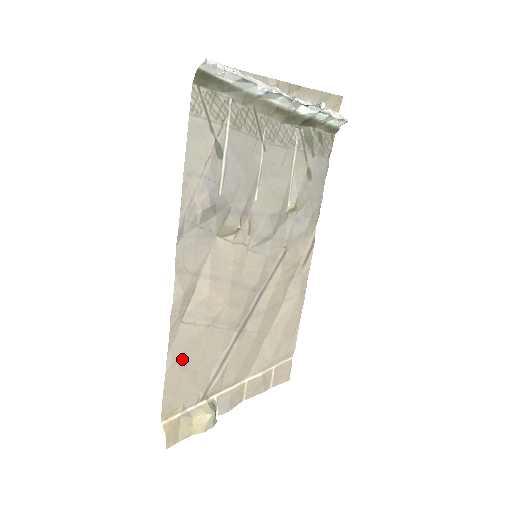
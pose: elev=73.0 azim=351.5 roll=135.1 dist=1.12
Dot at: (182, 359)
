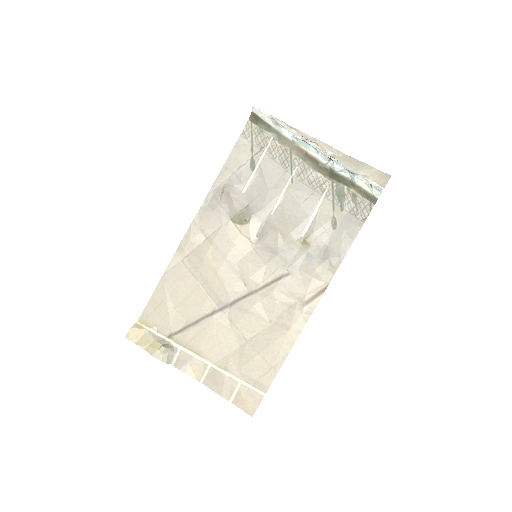
Dot at: (170, 288)
